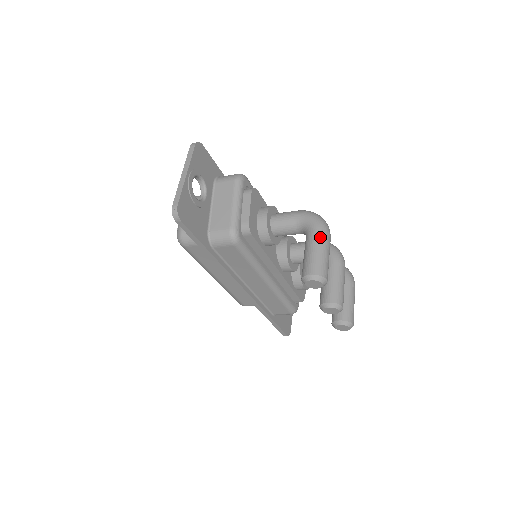
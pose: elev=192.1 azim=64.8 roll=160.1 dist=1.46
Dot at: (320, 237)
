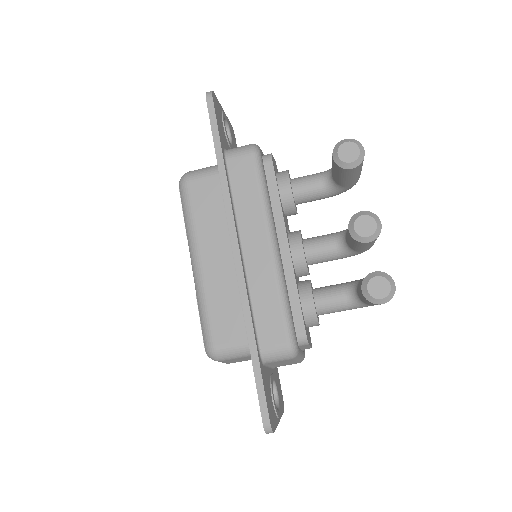
Dot at: occluded
